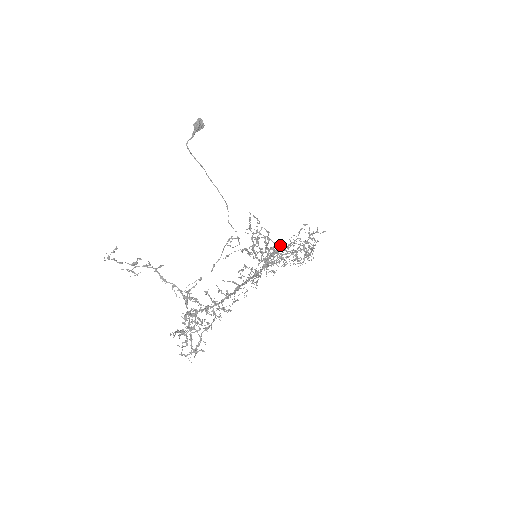
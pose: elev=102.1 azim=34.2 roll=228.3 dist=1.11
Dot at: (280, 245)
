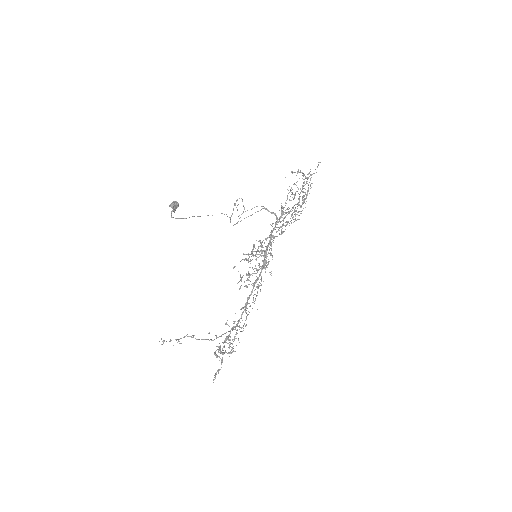
Dot at: (276, 216)
